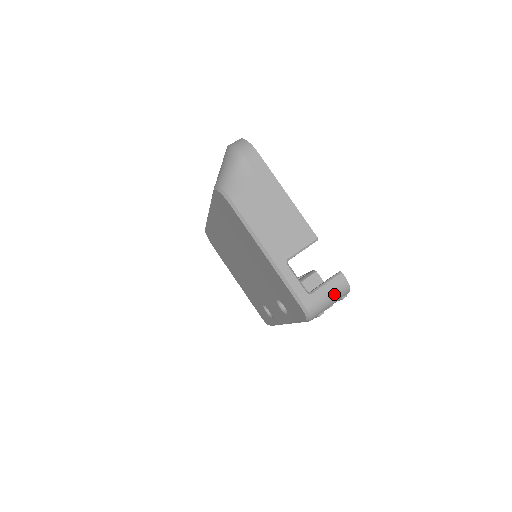
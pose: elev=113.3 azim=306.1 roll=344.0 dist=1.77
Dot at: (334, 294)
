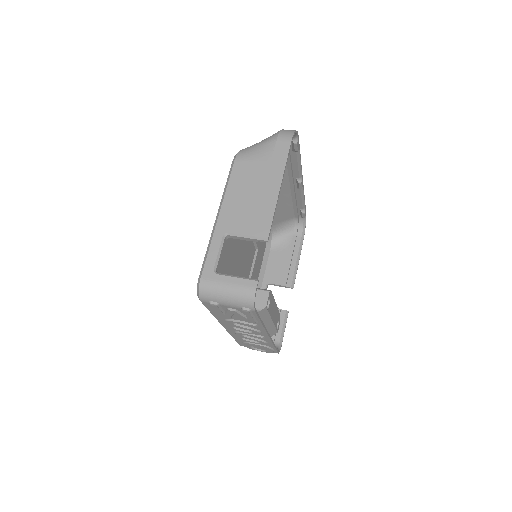
Dot at: (234, 293)
